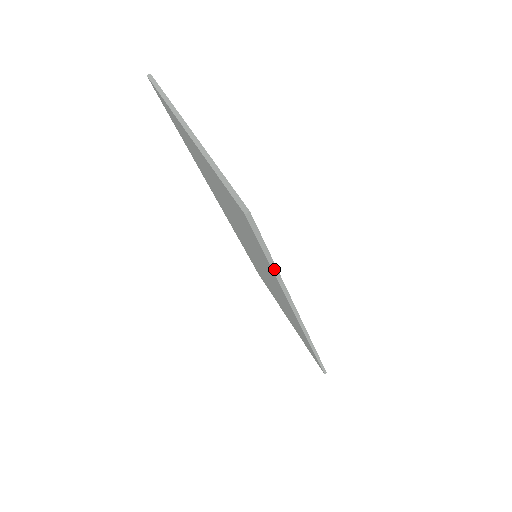
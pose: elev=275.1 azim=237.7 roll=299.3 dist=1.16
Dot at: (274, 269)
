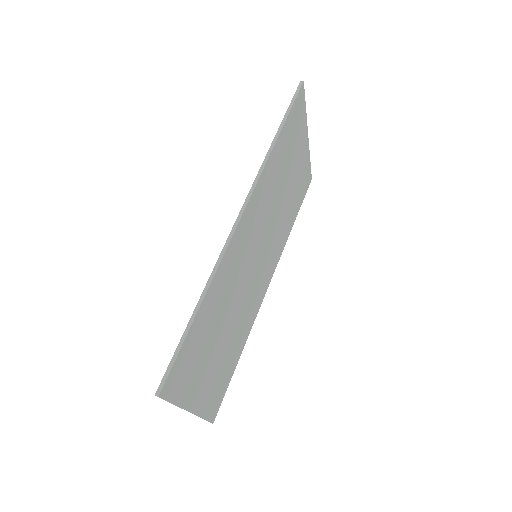
Dot at: (279, 130)
